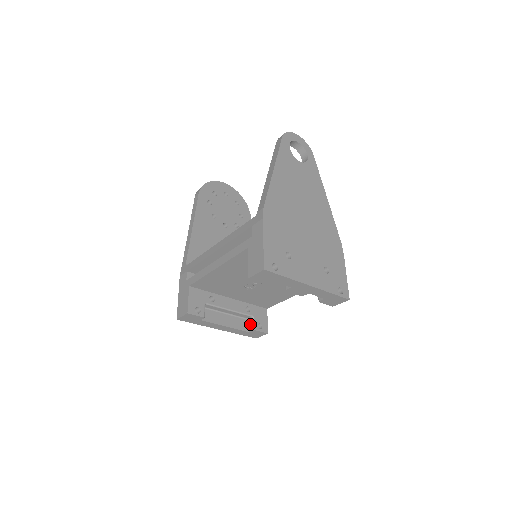
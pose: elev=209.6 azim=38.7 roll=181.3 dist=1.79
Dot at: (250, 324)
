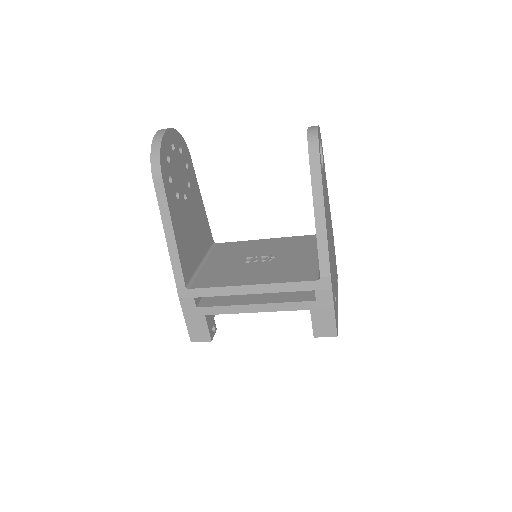
Dot at: occluded
